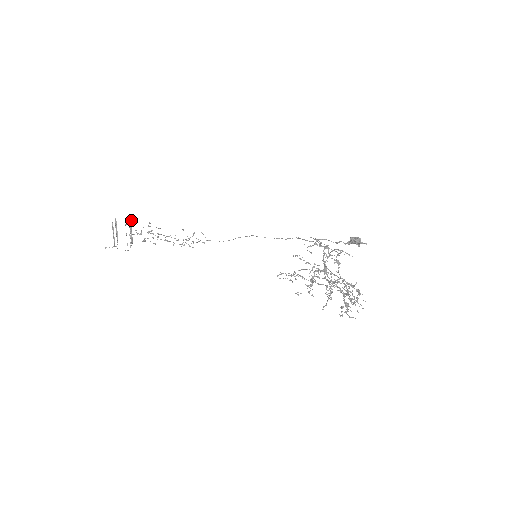
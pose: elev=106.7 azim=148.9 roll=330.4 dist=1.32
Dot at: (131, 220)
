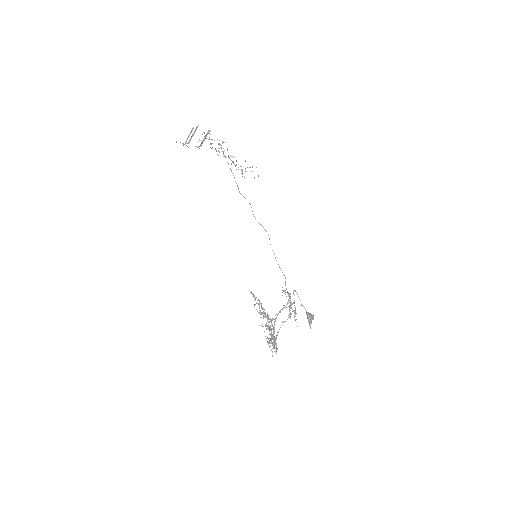
Dot at: occluded
